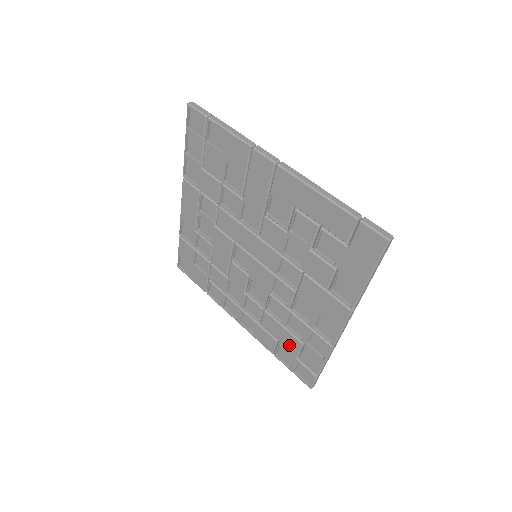
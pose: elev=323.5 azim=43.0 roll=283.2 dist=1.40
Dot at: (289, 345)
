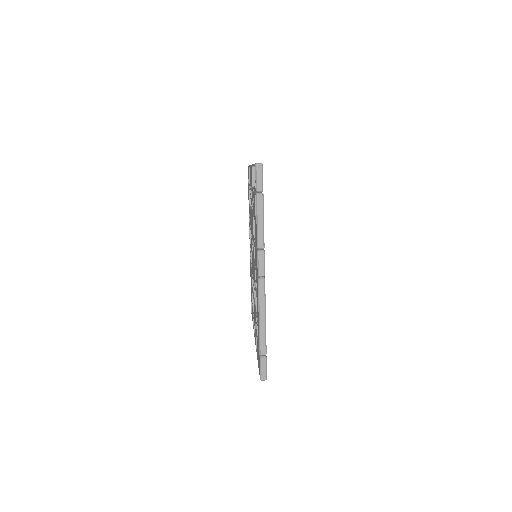
Dot at: occluded
